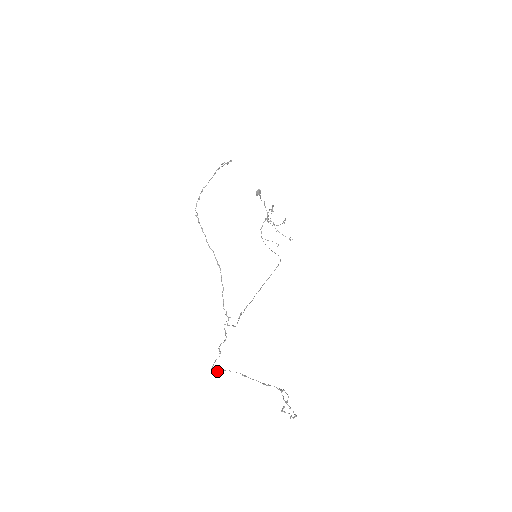
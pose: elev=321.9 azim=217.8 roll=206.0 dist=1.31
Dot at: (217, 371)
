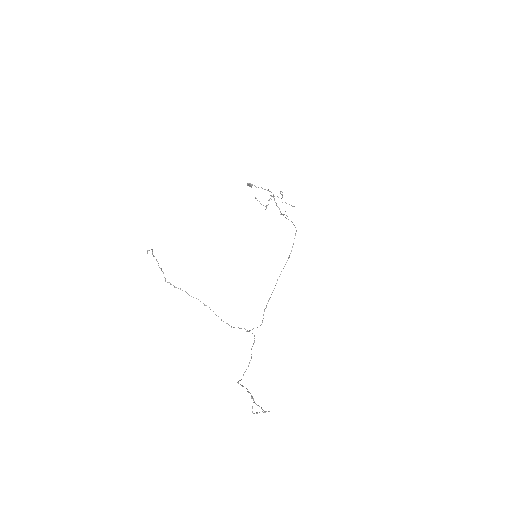
Dot at: occluded
